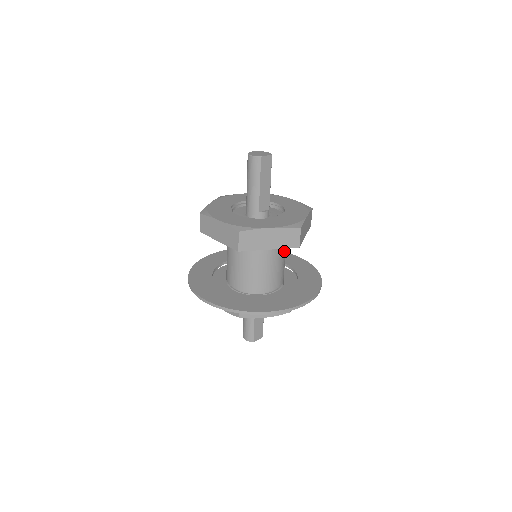
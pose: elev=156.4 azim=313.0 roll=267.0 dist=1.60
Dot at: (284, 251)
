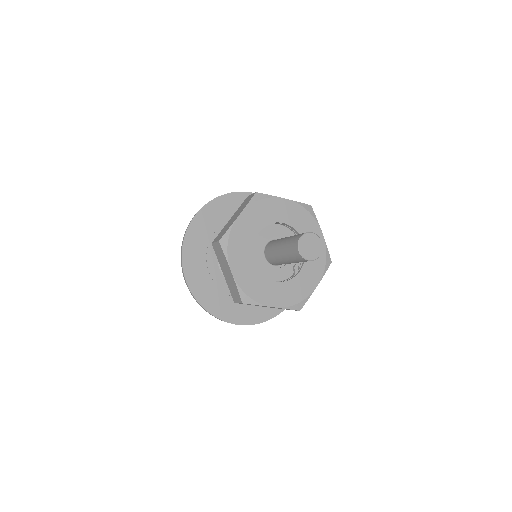
Dot at: occluded
